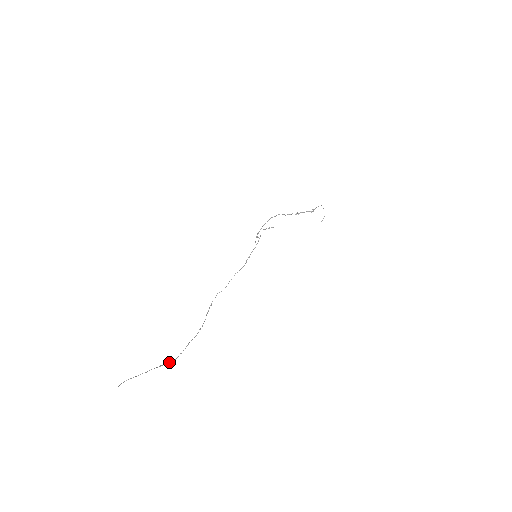
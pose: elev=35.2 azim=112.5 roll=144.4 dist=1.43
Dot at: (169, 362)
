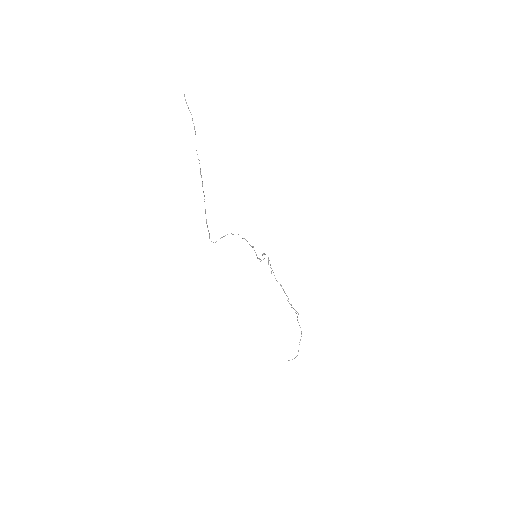
Dot at: occluded
